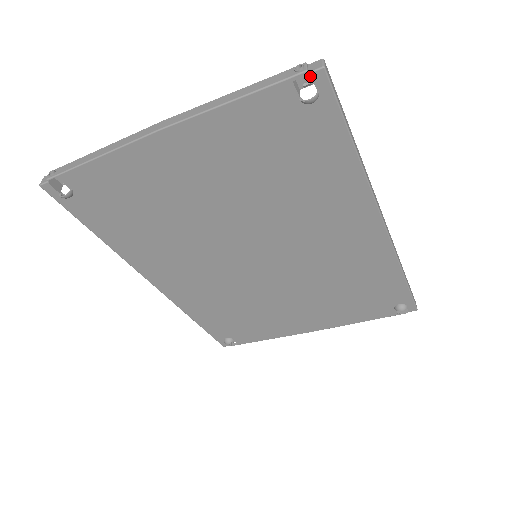
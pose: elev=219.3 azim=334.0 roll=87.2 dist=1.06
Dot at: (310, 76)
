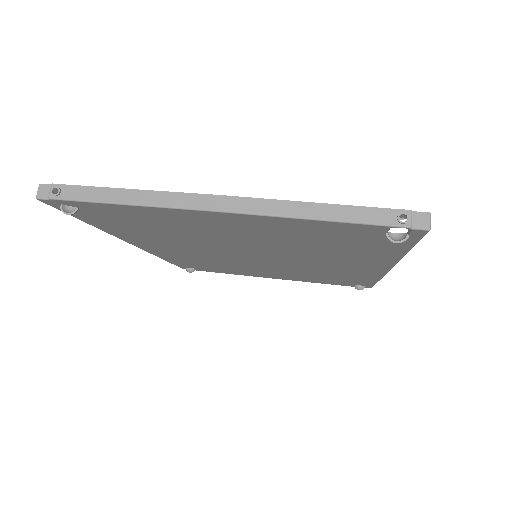
Dot at: occluded
